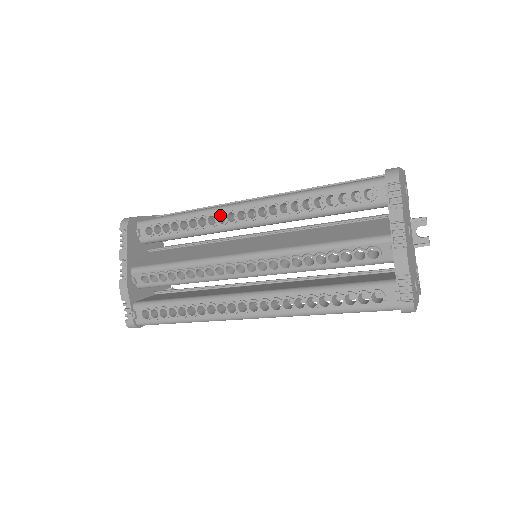
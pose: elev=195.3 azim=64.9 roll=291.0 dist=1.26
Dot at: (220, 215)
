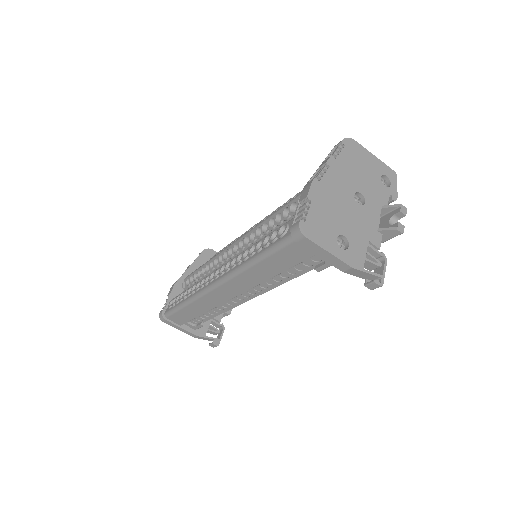
Dot at: occluded
